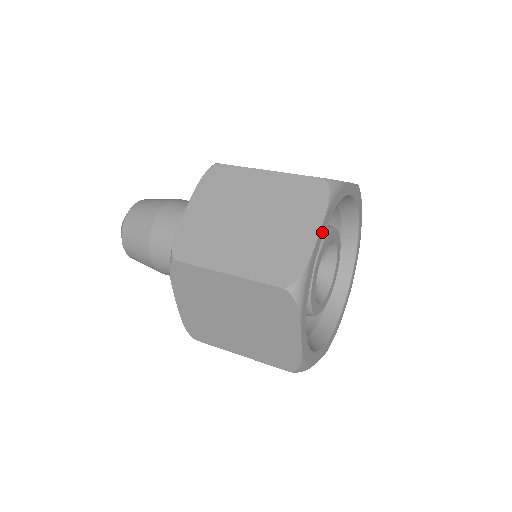
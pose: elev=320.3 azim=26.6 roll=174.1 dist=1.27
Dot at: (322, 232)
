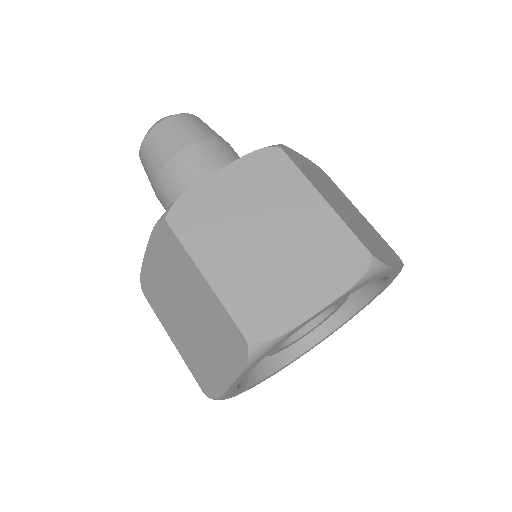
Dot at: (326, 308)
